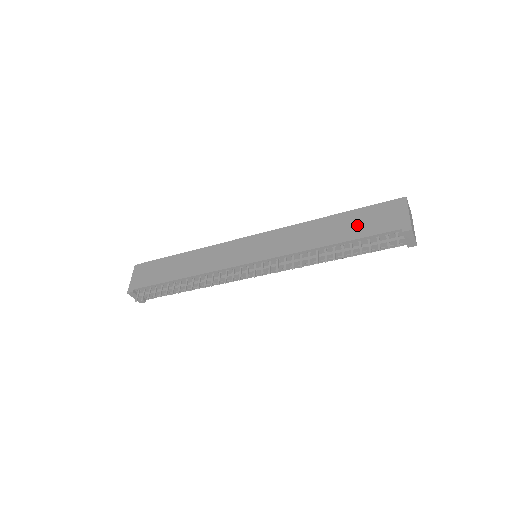
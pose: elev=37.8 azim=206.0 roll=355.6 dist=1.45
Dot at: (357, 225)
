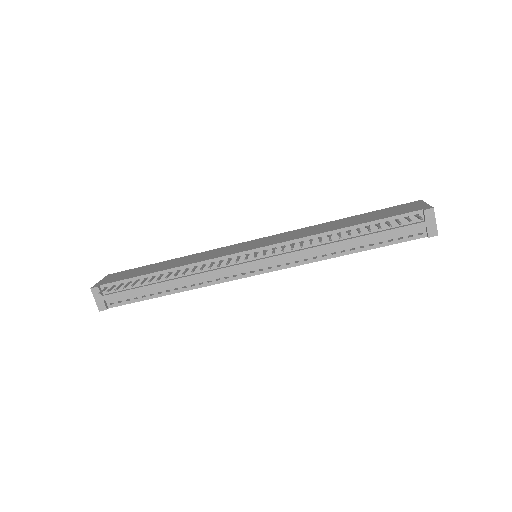
Dot at: (373, 216)
